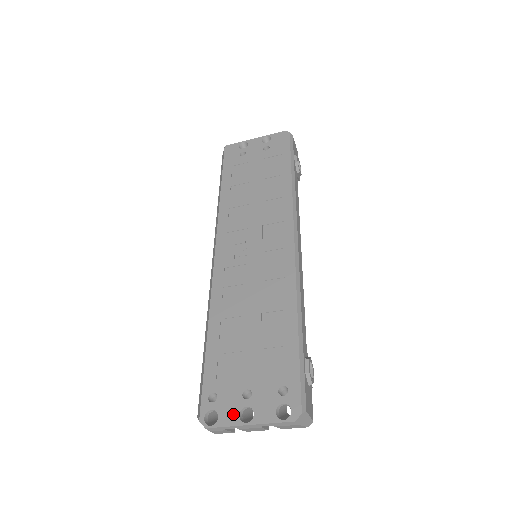
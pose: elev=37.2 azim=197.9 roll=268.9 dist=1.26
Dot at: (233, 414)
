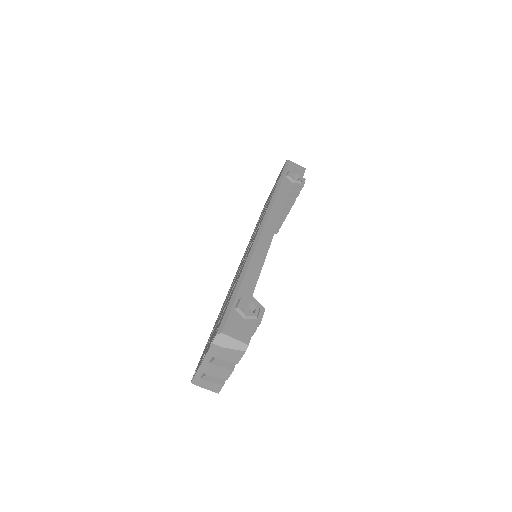
Dot at: (200, 363)
